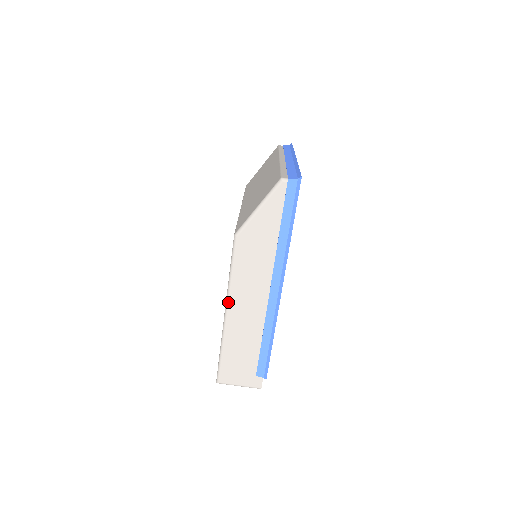
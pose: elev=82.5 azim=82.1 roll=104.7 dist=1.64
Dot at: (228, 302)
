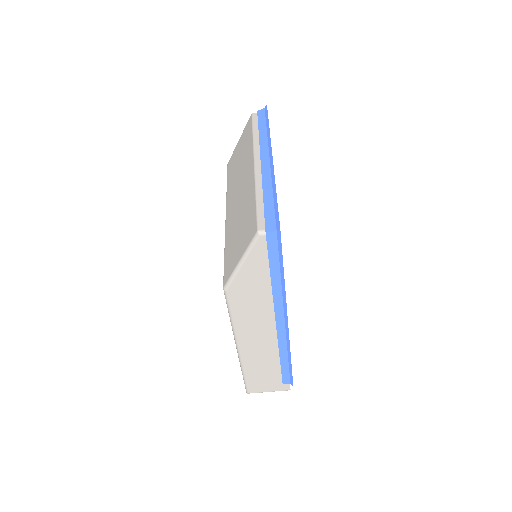
Dot at: (236, 340)
